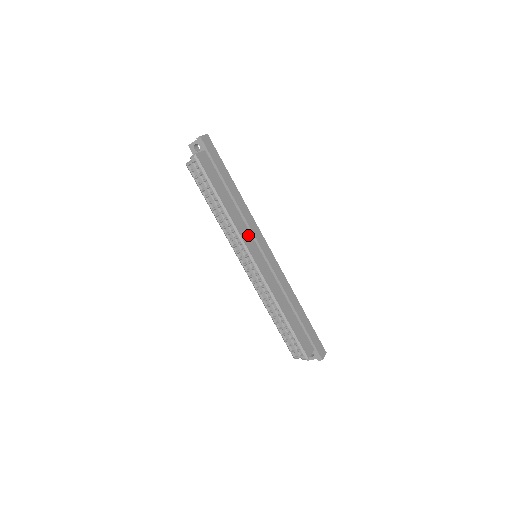
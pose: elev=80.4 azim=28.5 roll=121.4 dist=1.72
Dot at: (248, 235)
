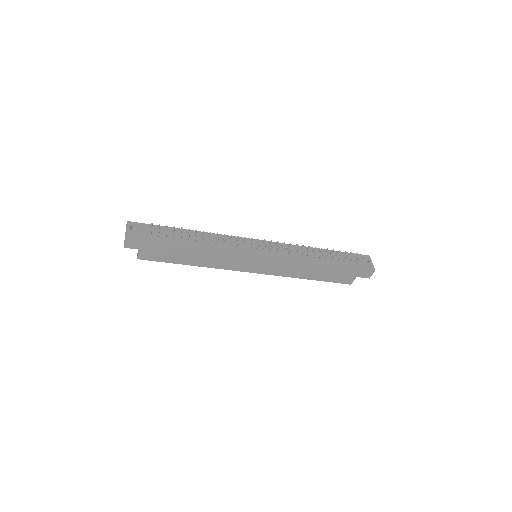
Dot at: (233, 263)
